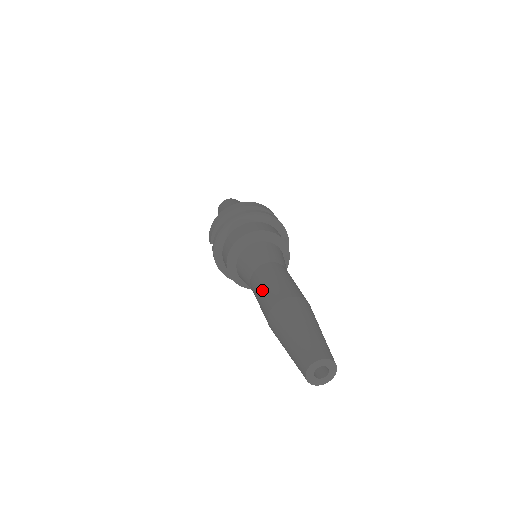
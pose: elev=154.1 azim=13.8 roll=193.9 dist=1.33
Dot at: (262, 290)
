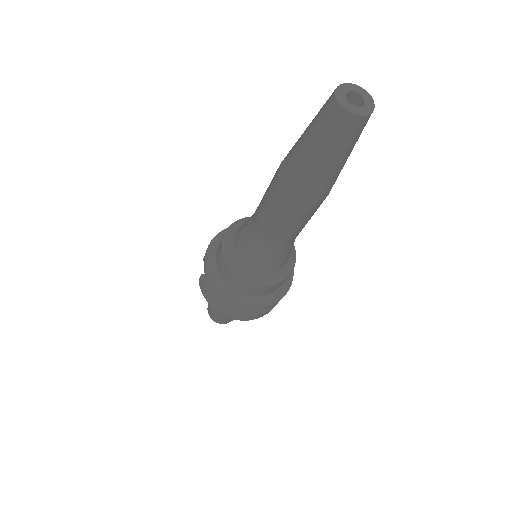
Dot at: occluded
